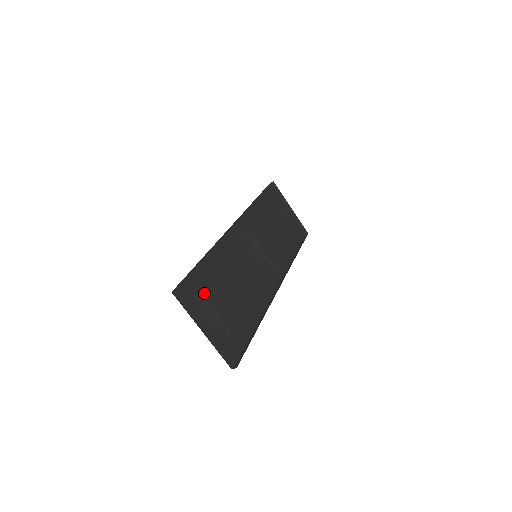
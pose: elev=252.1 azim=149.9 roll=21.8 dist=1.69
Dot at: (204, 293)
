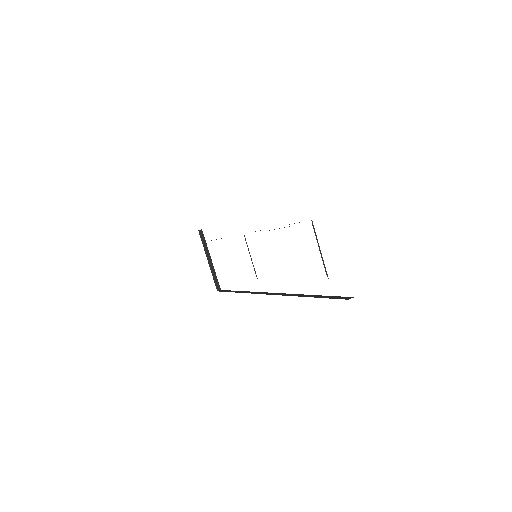
Dot at: occluded
